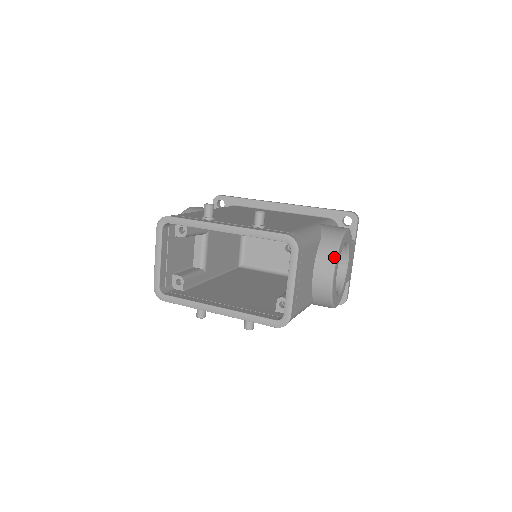
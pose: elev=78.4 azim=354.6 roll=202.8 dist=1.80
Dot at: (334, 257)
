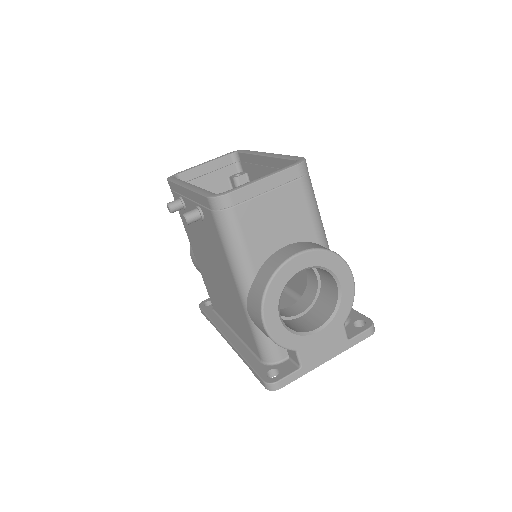
Dot at: (317, 247)
